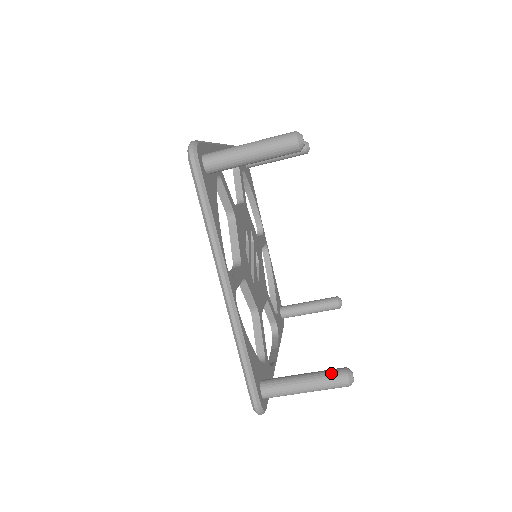
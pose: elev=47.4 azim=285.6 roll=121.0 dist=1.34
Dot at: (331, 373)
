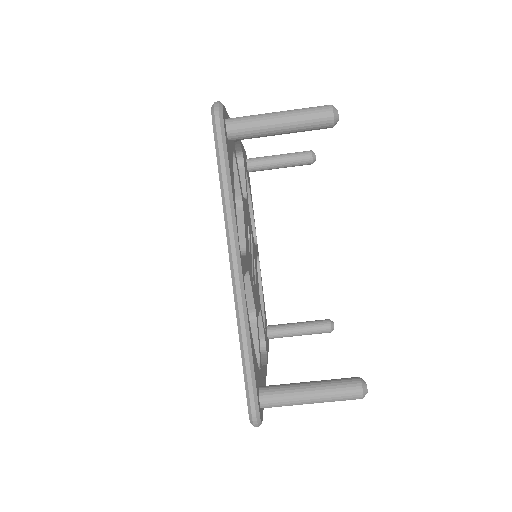
Dot at: (342, 381)
